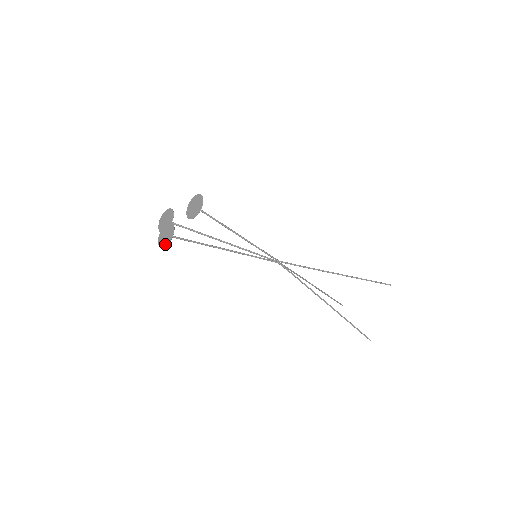
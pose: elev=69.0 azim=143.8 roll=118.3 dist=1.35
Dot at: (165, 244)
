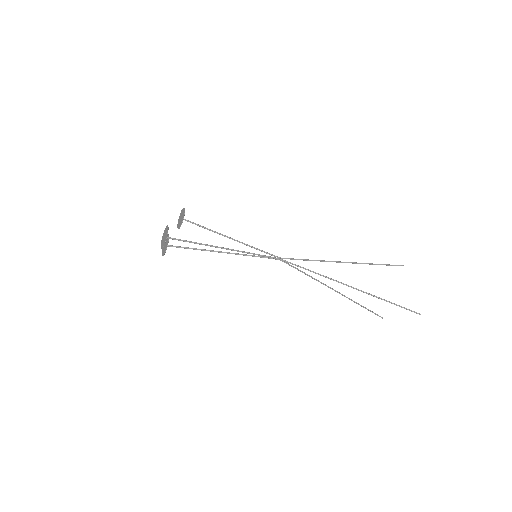
Dot at: (165, 239)
